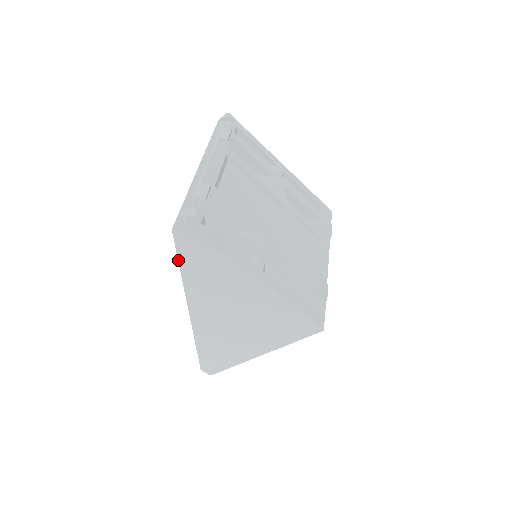
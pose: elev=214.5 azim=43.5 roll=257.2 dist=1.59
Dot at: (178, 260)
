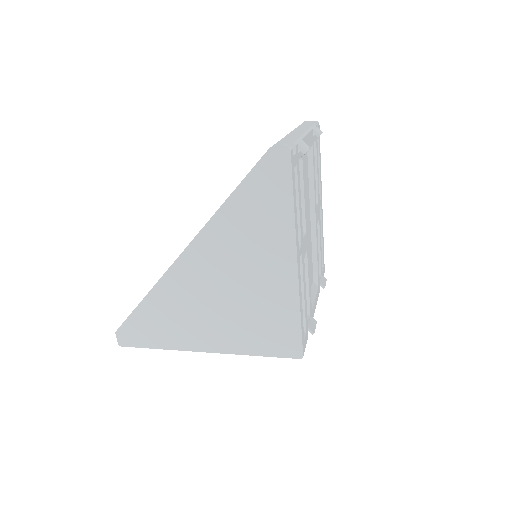
Dot at: (238, 186)
